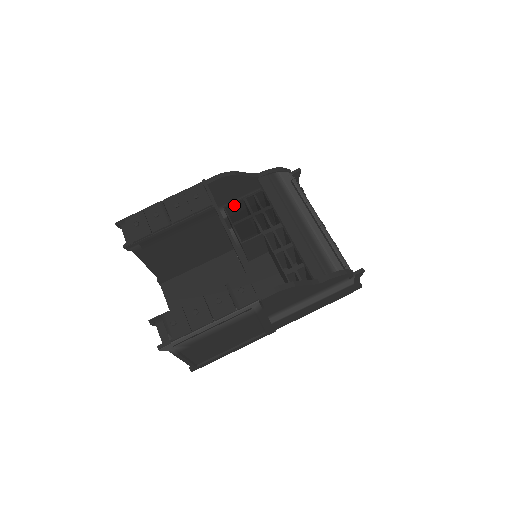
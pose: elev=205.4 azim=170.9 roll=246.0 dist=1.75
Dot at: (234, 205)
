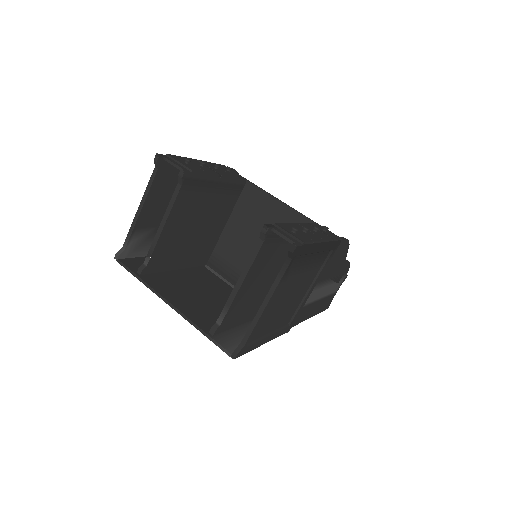
Dot at: occluded
